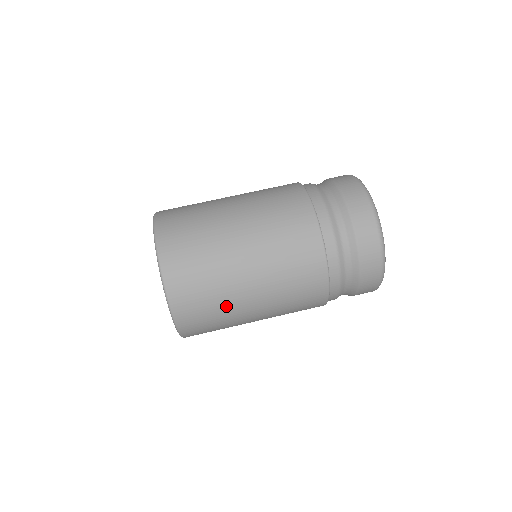
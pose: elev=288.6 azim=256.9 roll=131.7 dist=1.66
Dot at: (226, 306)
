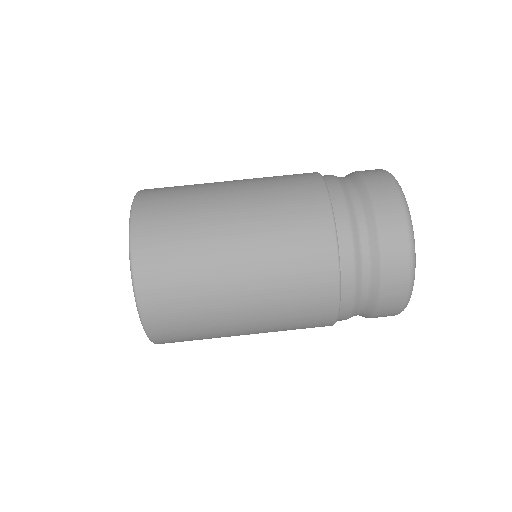
Dot at: (212, 332)
